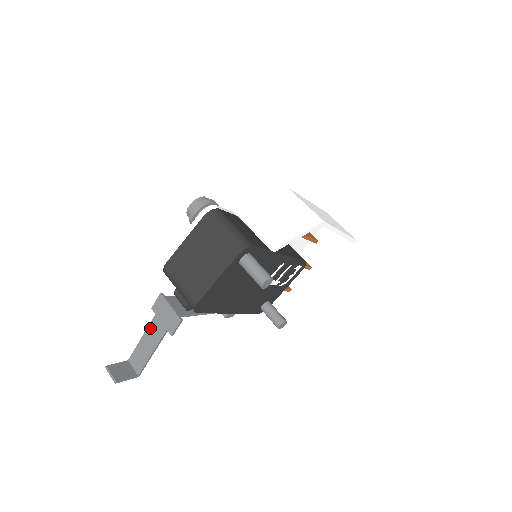
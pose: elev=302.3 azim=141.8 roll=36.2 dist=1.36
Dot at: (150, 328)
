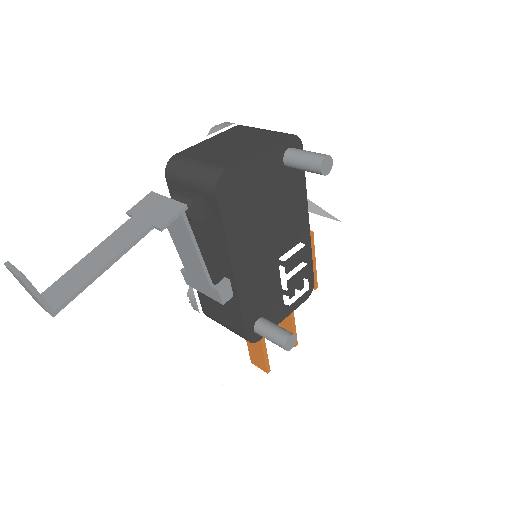
Dot at: (115, 234)
